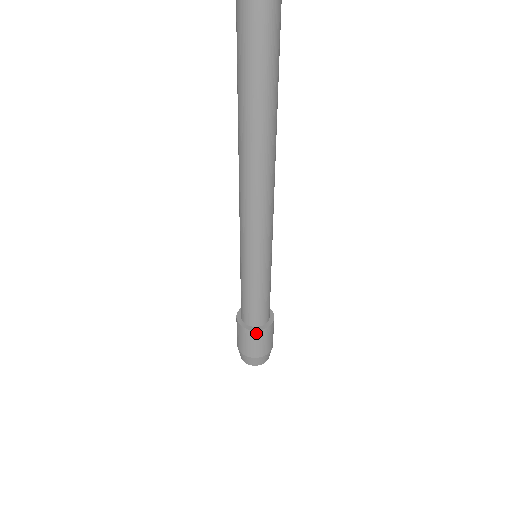
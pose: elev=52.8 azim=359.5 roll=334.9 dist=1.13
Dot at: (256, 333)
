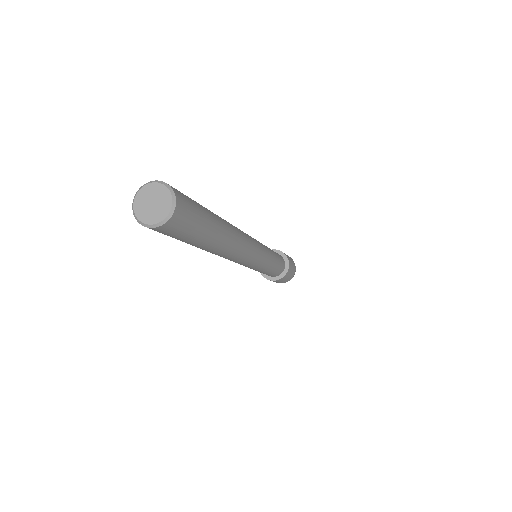
Dot at: (263, 275)
